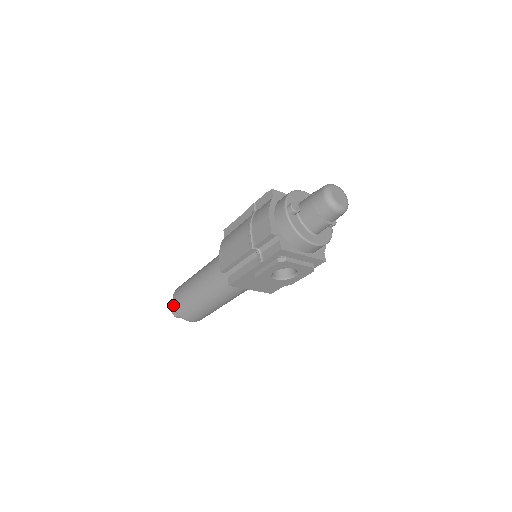
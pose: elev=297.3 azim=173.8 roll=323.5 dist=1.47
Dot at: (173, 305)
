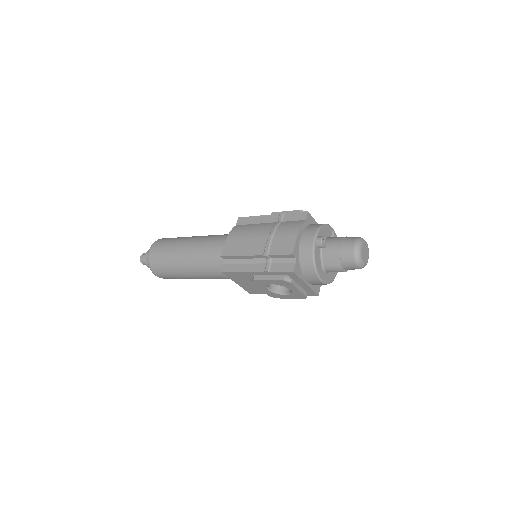
Dot at: (149, 254)
